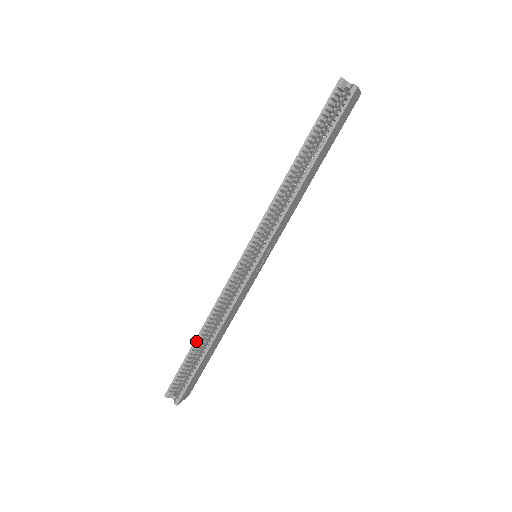
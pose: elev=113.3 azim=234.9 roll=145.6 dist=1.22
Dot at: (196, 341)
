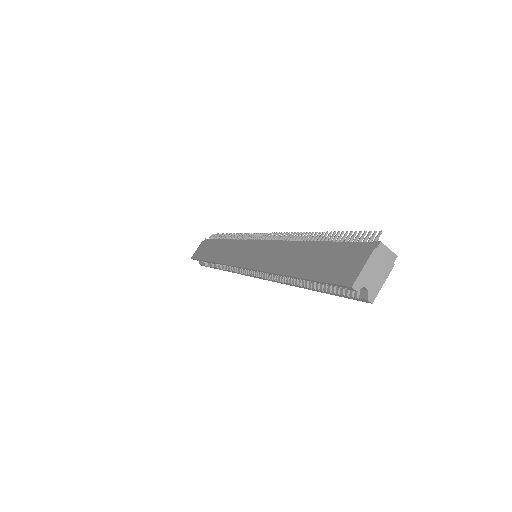
Dot at: (208, 262)
